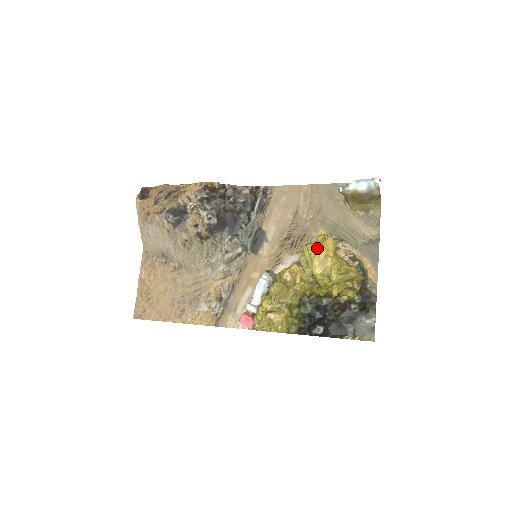
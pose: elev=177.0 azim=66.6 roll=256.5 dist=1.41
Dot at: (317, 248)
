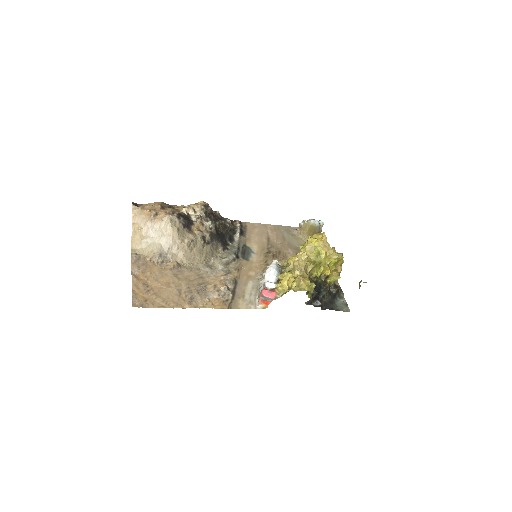
Dot at: (318, 238)
